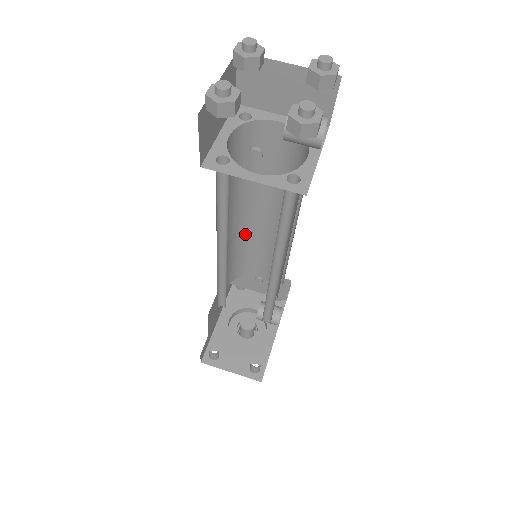
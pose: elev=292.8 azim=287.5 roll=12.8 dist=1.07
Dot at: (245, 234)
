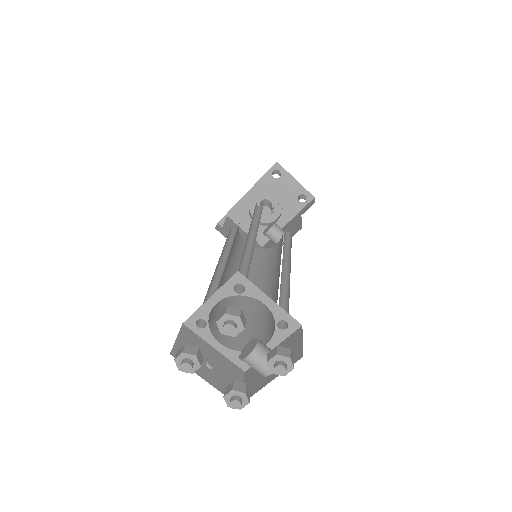
Dot at: occluded
